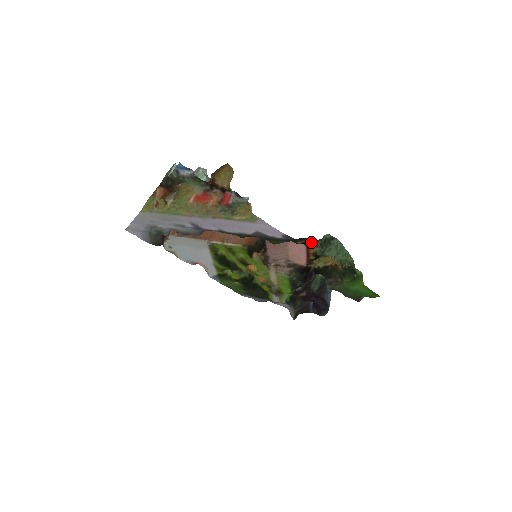
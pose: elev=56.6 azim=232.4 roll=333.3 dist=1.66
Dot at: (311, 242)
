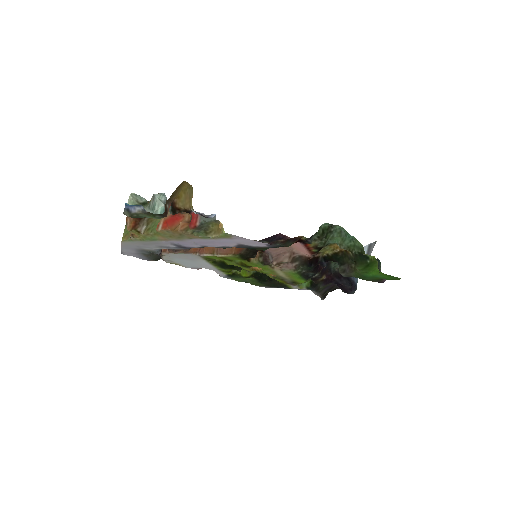
Dot at: (304, 240)
